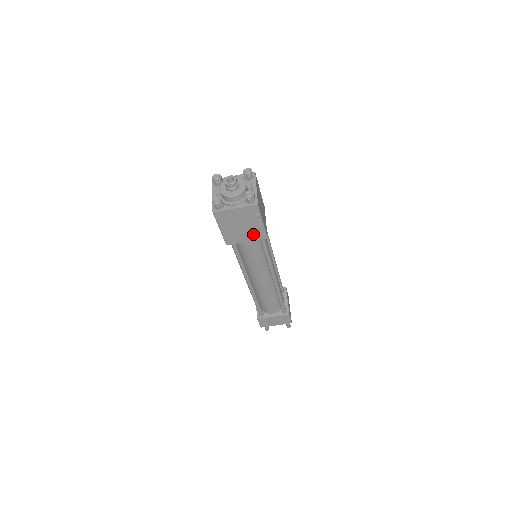
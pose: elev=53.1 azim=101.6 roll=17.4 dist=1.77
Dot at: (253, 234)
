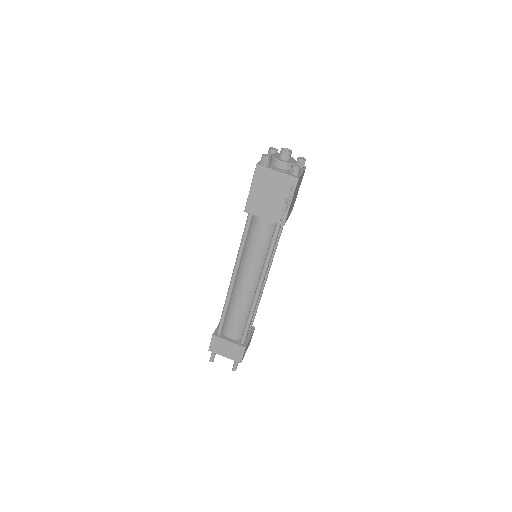
Dot at: (275, 212)
